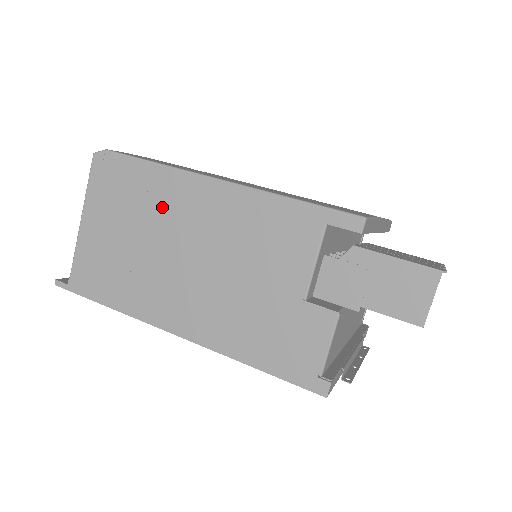
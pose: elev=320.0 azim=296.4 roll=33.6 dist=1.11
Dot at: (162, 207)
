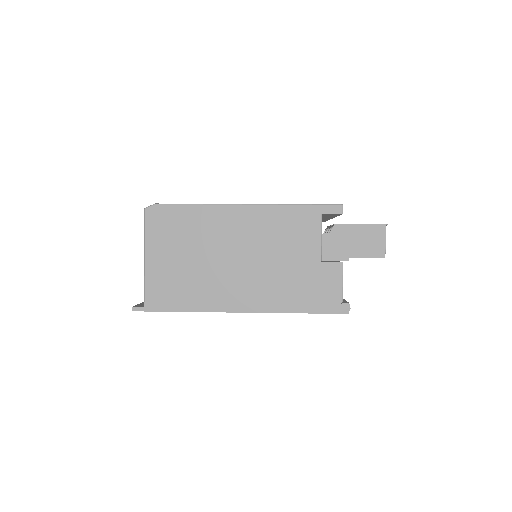
Dot at: (210, 232)
